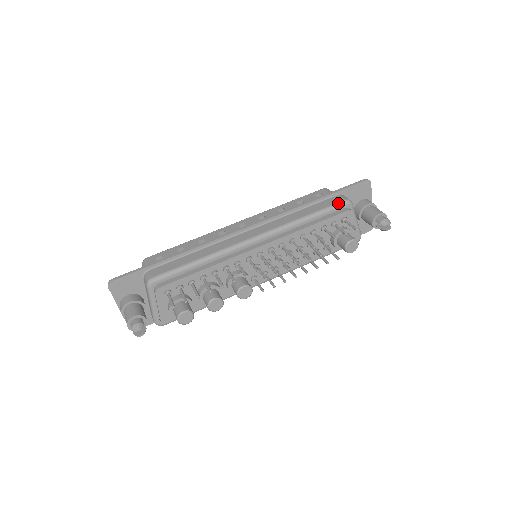
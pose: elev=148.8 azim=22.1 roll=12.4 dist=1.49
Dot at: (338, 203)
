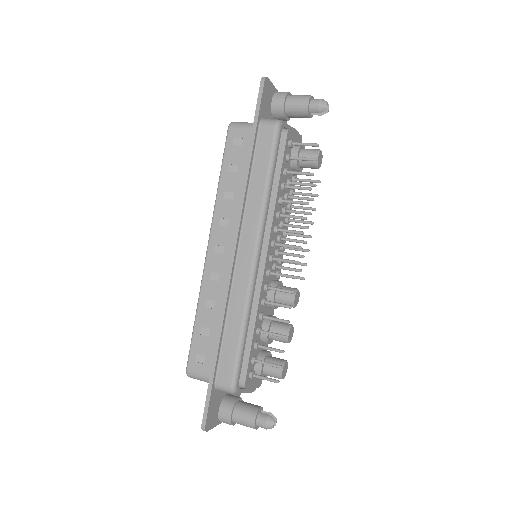
Dot at: (274, 137)
